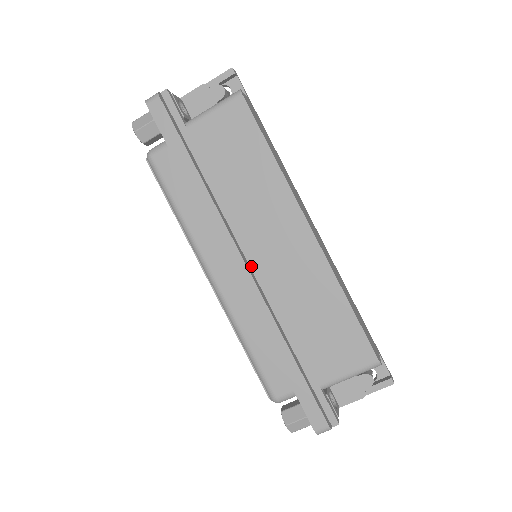
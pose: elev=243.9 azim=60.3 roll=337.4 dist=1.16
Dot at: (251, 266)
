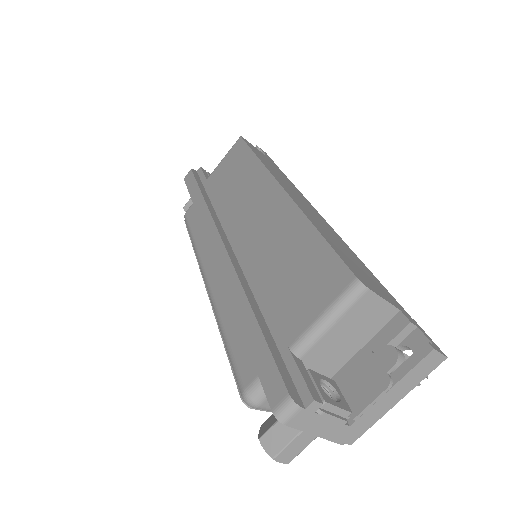
Dot at: (233, 248)
